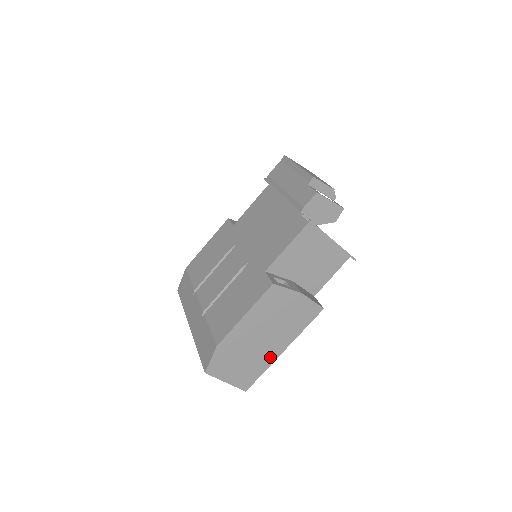
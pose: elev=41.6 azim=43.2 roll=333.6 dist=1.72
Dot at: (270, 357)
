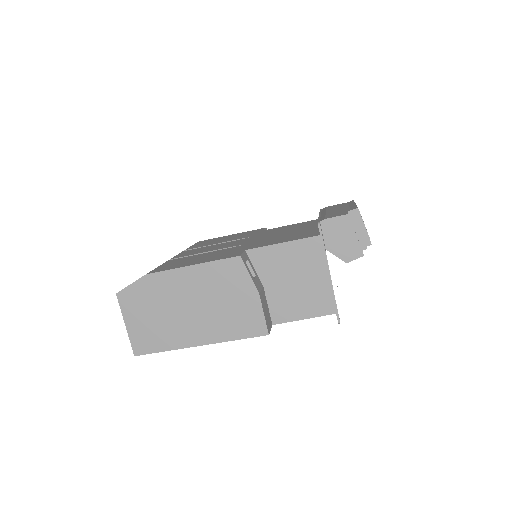
Dot at: (182, 339)
